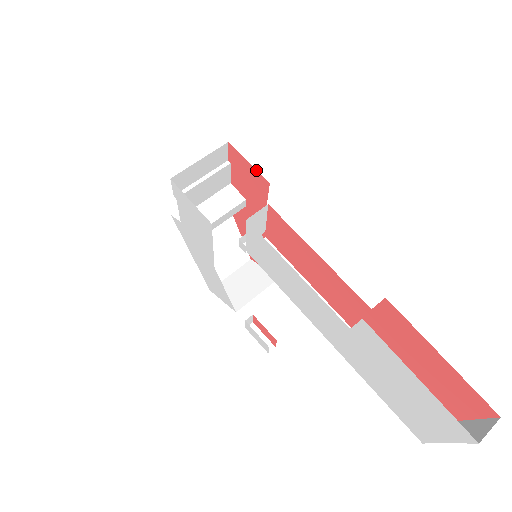
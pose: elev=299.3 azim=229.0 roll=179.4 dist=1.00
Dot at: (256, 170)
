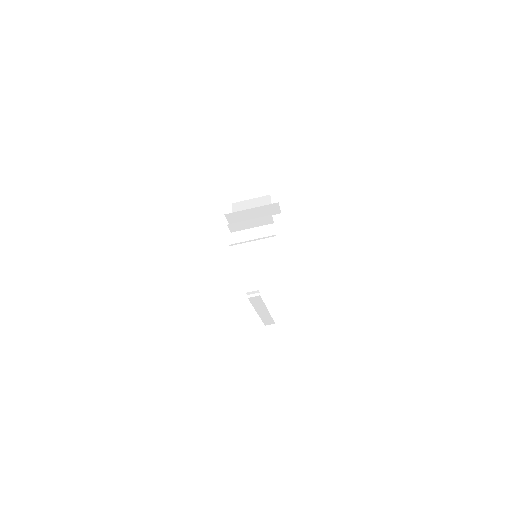
Dot at: occluded
